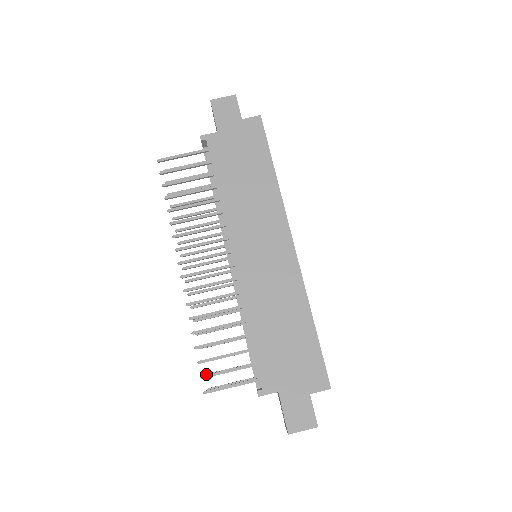
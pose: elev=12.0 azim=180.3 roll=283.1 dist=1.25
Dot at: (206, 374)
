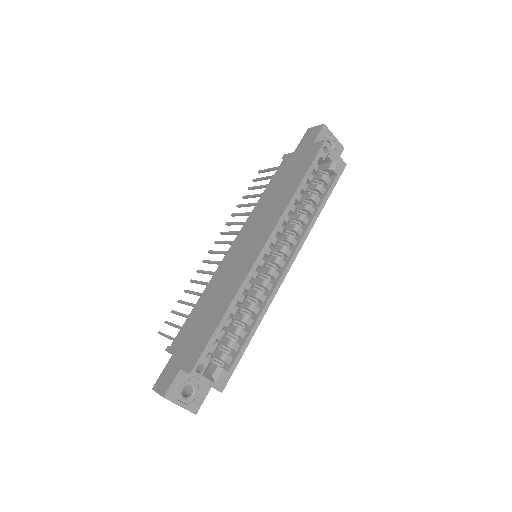
Dot at: occluded
